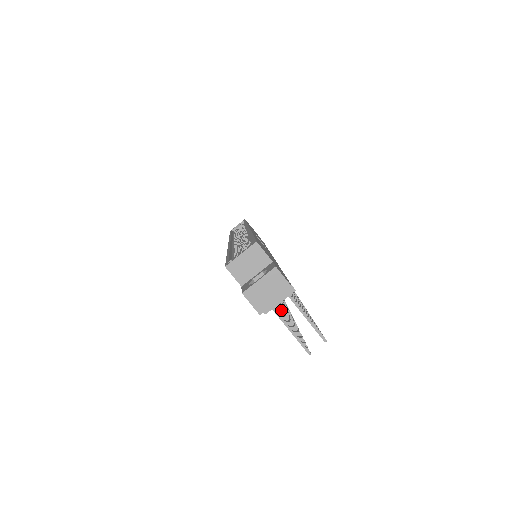
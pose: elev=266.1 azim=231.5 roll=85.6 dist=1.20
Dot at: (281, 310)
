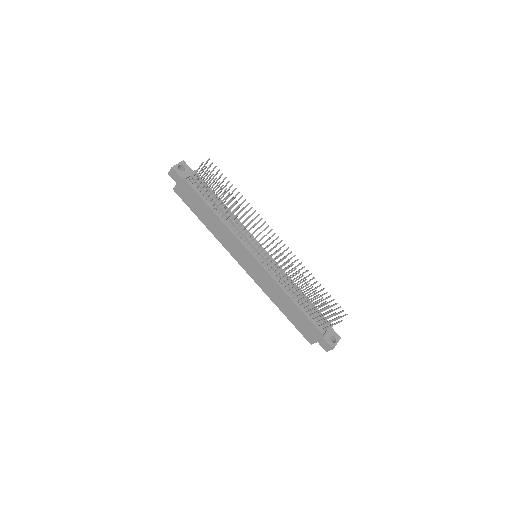
Dot at: occluded
